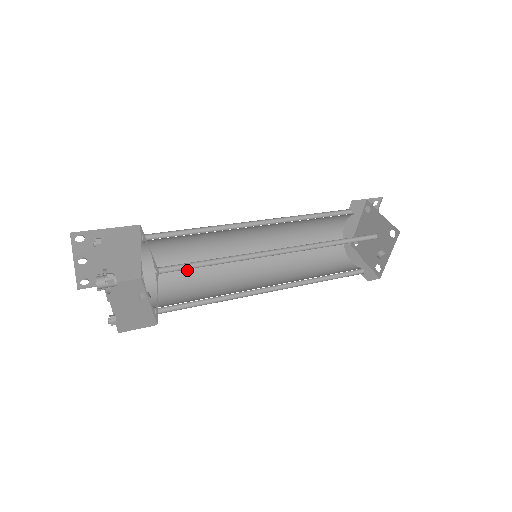
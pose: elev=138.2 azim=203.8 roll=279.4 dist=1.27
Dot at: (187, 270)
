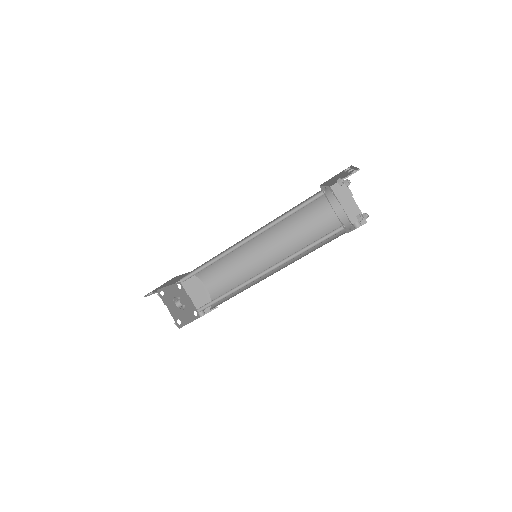
Dot at: (219, 263)
